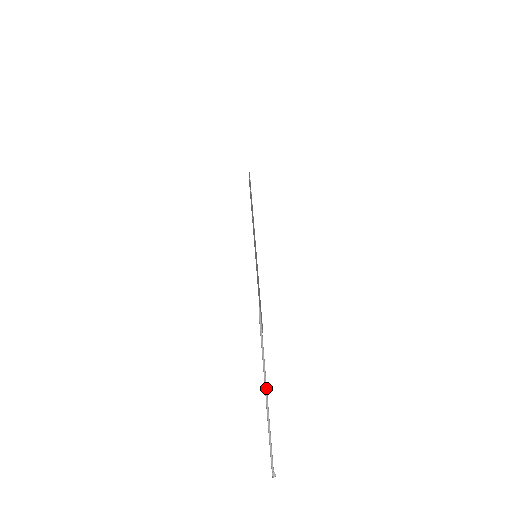
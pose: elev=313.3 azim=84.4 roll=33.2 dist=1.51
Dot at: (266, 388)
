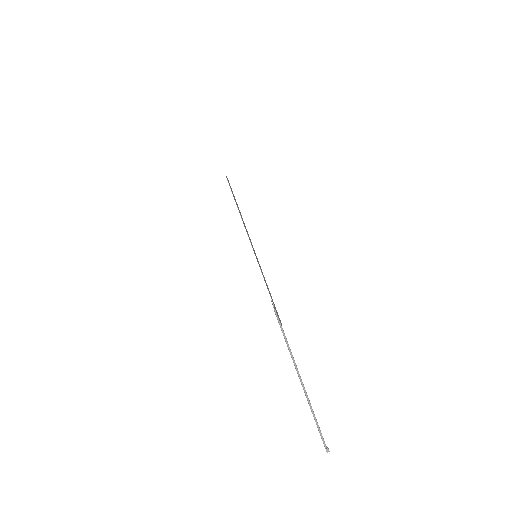
Dot at: (300, 377)
